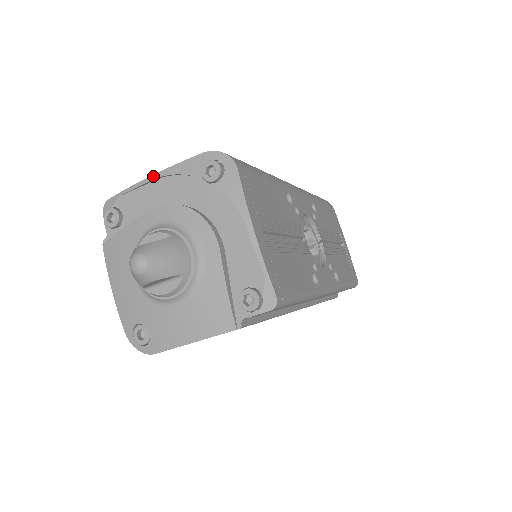
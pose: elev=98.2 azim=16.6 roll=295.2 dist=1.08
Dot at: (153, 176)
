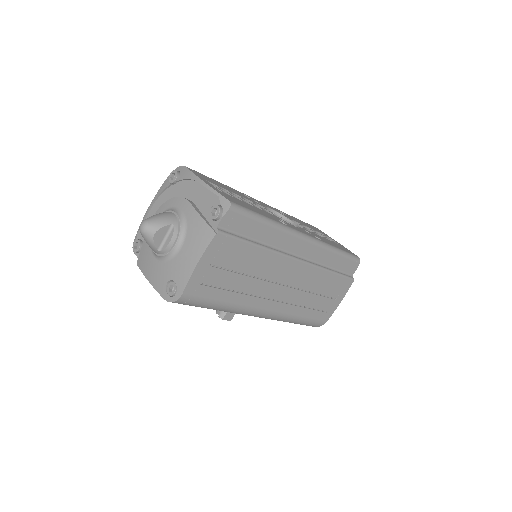
Dot at: (149, 207)
